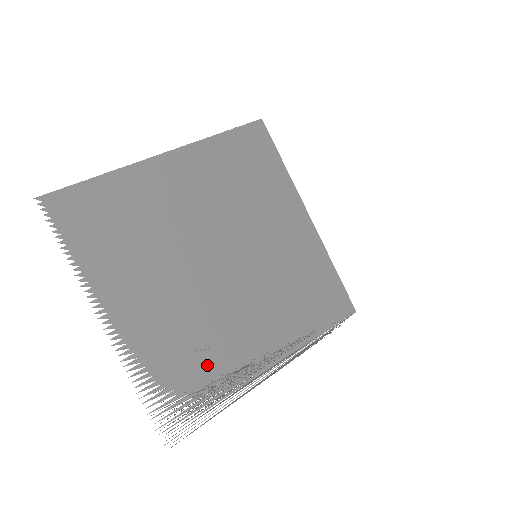
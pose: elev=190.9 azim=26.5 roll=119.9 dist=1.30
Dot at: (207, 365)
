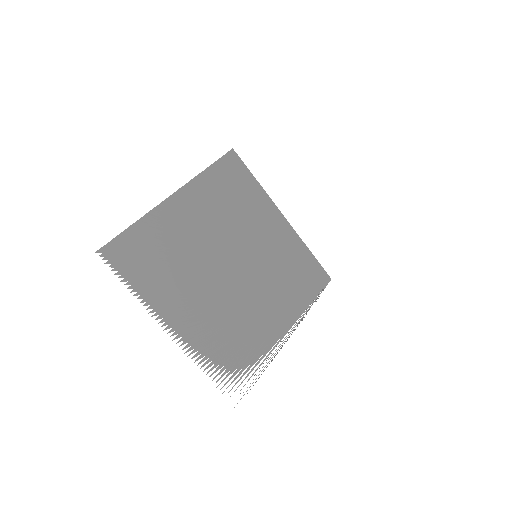
Dot at: (245, 344)
